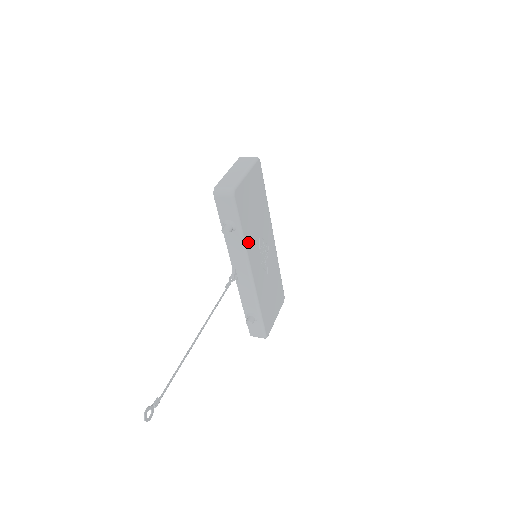
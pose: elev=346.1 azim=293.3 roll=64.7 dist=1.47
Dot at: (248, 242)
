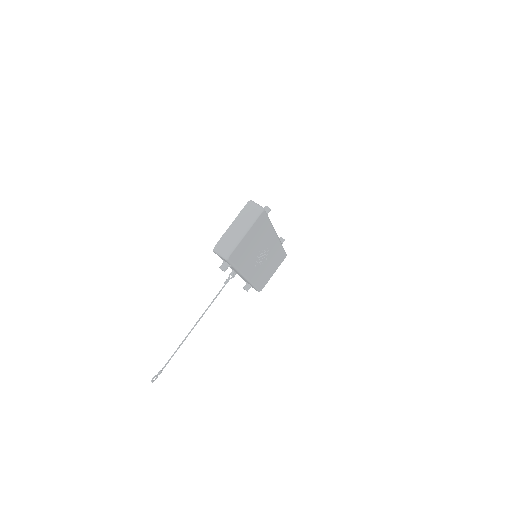
Dot at: (243, 267)
